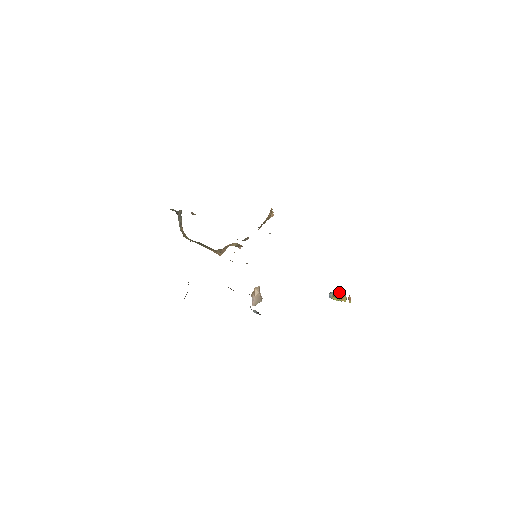
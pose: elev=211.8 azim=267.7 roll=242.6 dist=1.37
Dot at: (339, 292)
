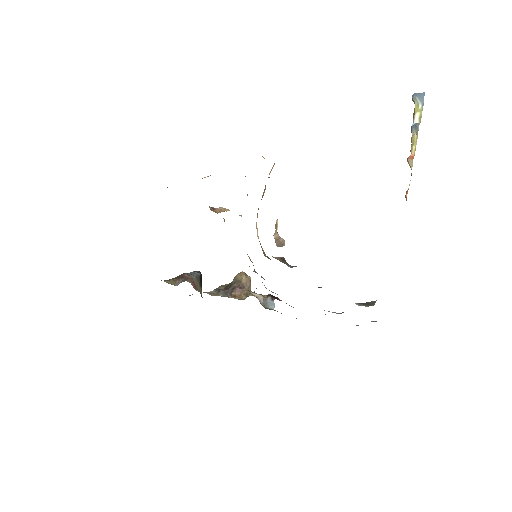
Dot at: (416, 127)
